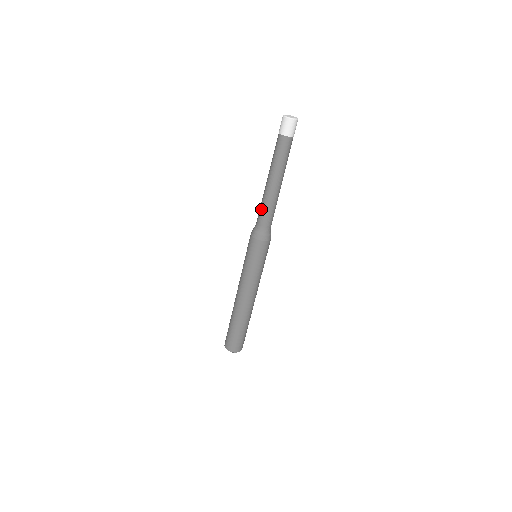
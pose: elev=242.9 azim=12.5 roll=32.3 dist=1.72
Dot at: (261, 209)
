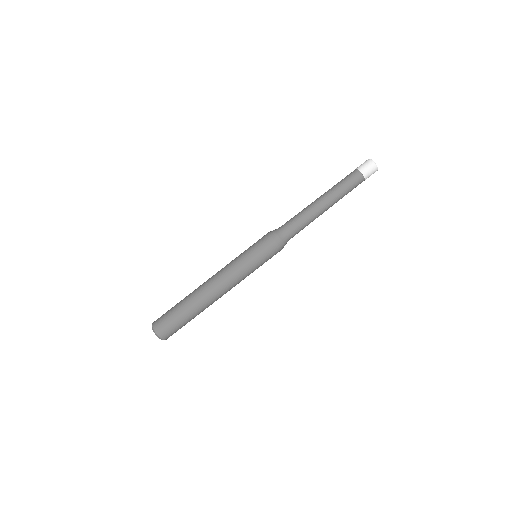
Dot at: (295, 216)
